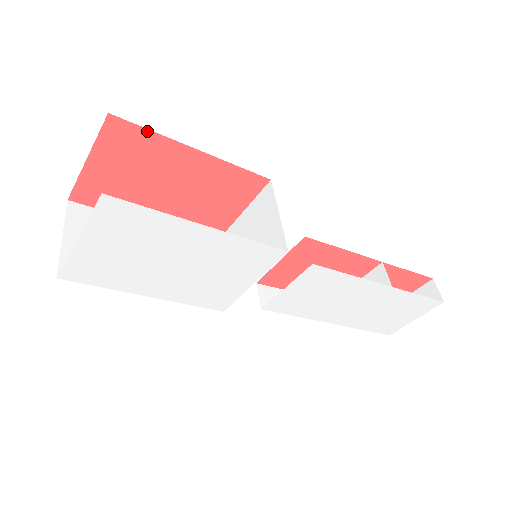
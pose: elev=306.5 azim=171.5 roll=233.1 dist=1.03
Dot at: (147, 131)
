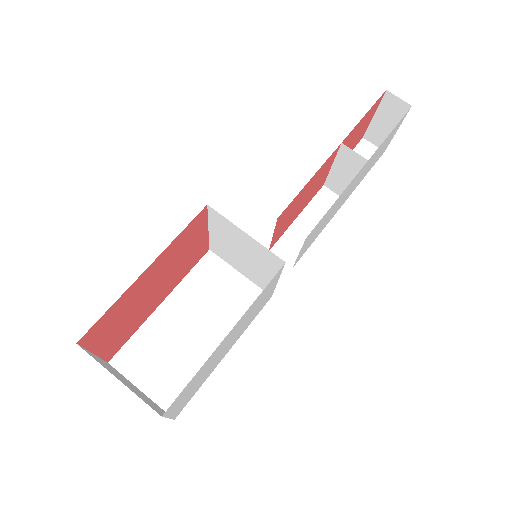
Dot at: (107, 312)
